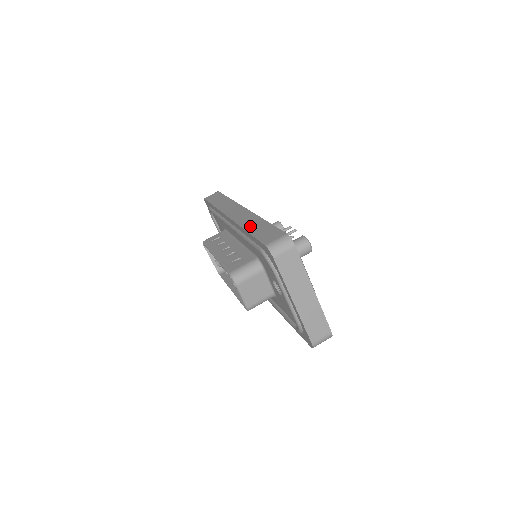
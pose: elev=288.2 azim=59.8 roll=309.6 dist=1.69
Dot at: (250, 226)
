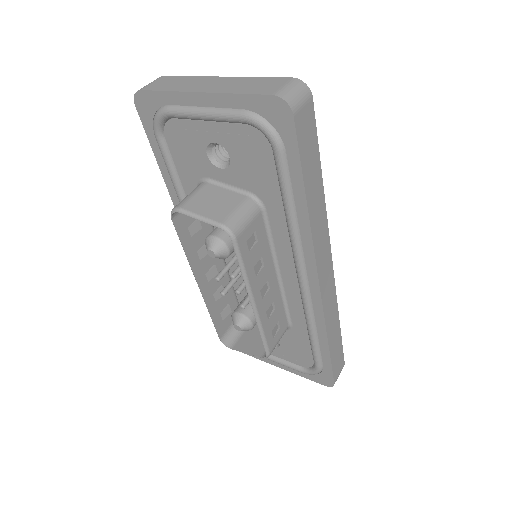
Dot at: occluded
